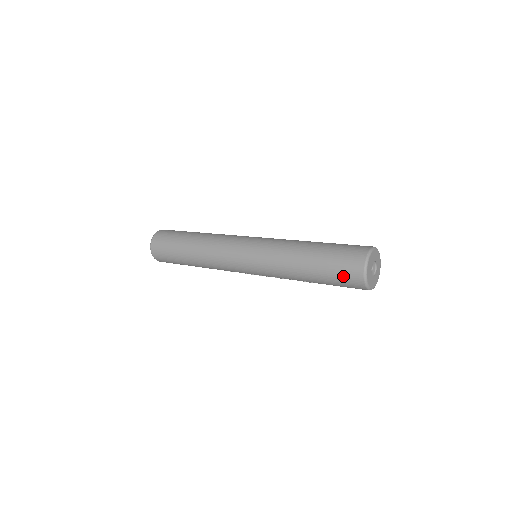
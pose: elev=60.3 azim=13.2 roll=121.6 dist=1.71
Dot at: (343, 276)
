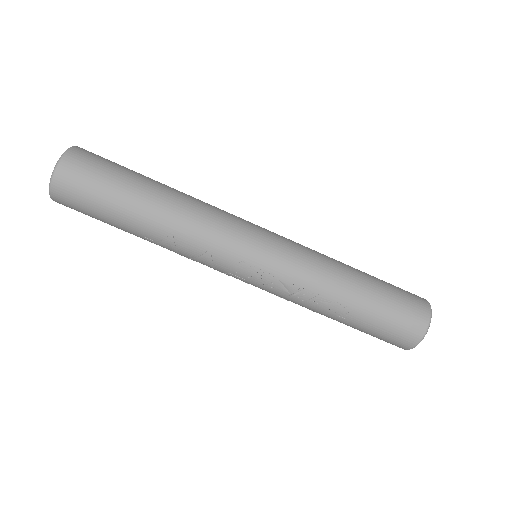
Dot at: (406, 305)
